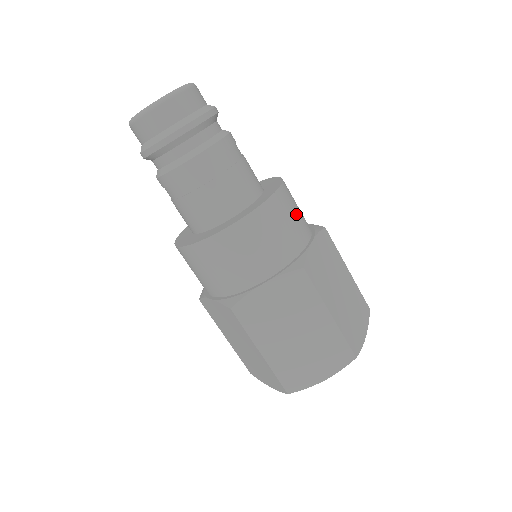
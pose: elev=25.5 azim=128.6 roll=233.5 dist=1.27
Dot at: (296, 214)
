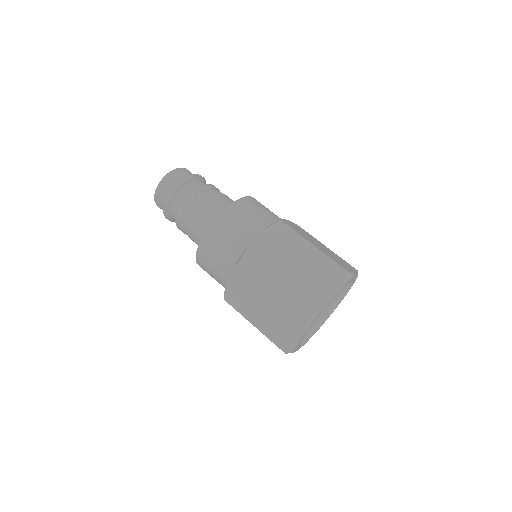
Dot at: occluded
